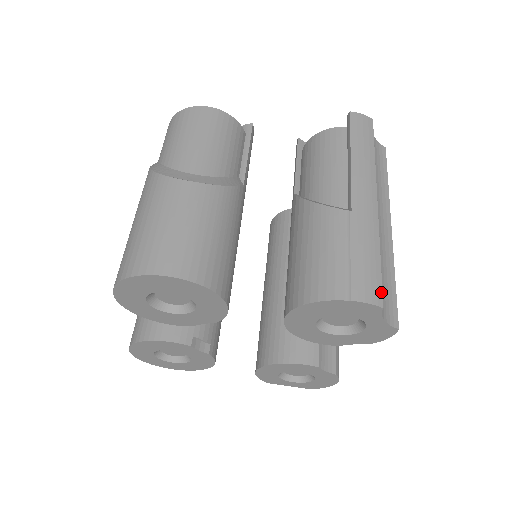
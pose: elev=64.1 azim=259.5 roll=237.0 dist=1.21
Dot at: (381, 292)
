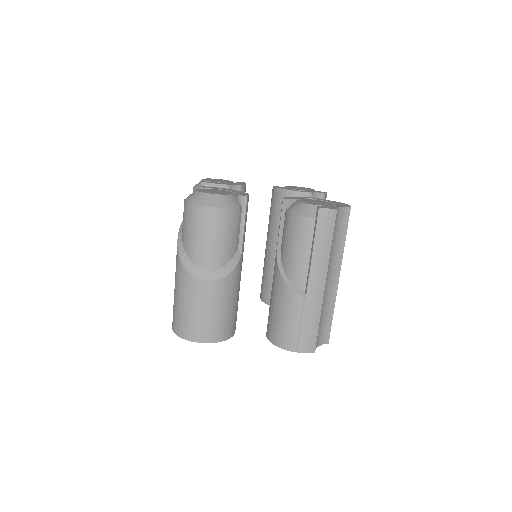
Dot at: (315, 344)
